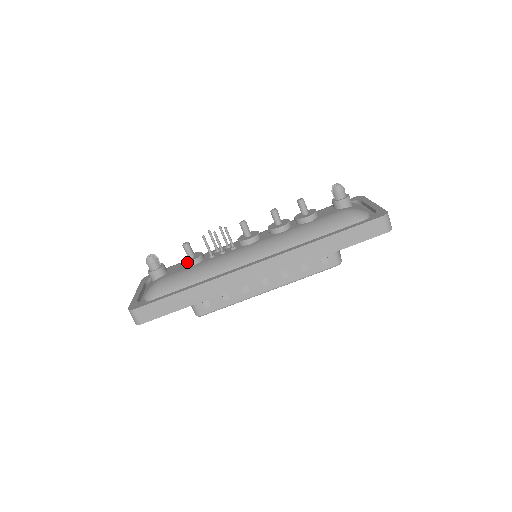
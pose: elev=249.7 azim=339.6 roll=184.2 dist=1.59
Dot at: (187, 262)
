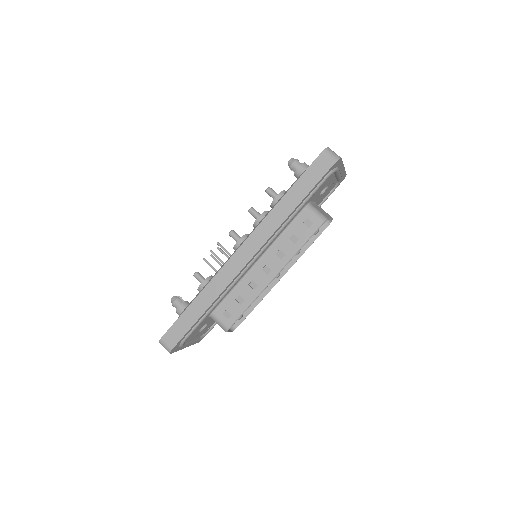
Dot at: (199, 286)
